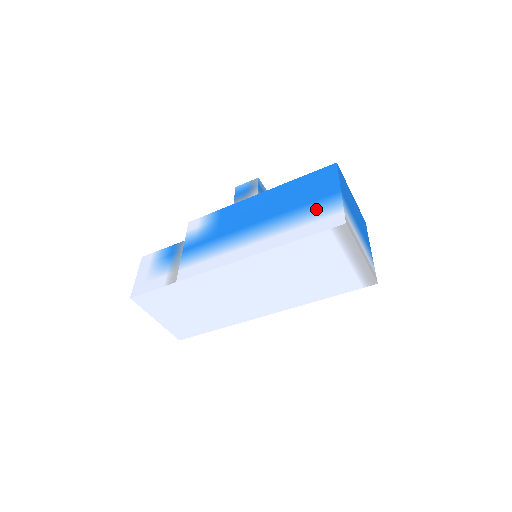
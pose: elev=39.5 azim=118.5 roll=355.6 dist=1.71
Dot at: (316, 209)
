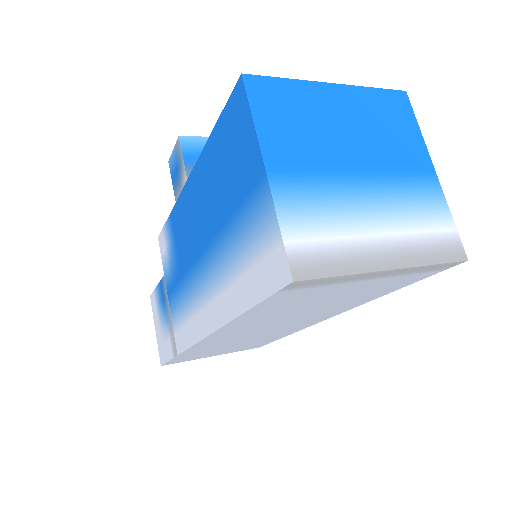
Dot at: (247, 228)
